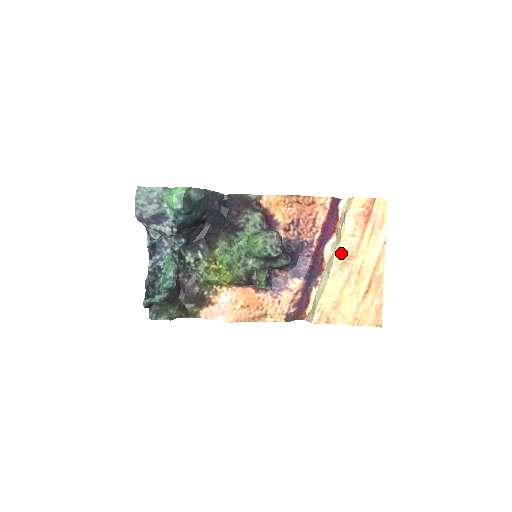
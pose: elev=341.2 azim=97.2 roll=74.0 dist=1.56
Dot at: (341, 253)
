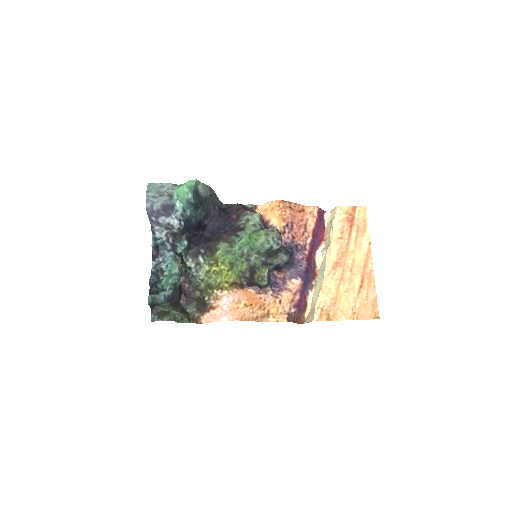
Dot at: (332, 254)
